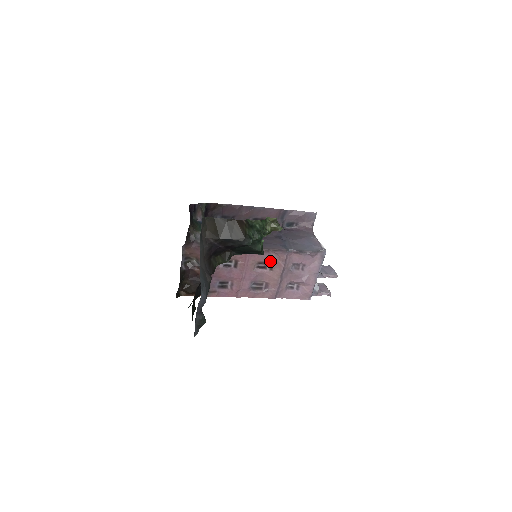
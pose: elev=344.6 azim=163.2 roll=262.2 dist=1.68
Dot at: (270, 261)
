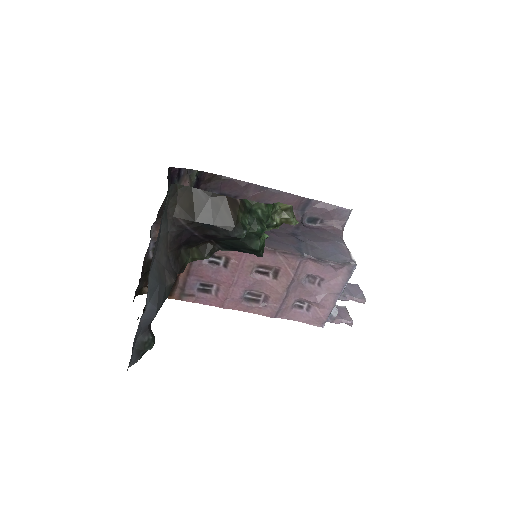
Dot at: (275, 266)
